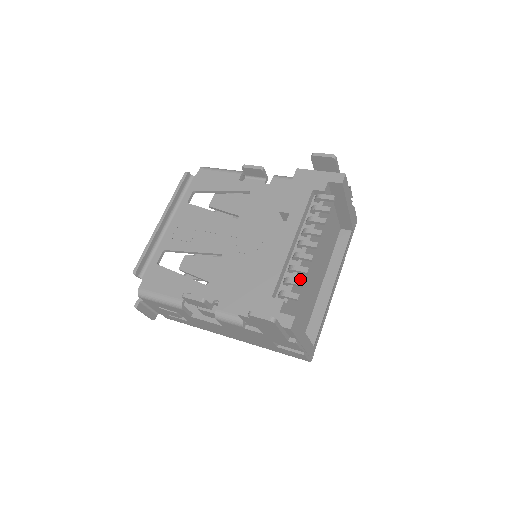
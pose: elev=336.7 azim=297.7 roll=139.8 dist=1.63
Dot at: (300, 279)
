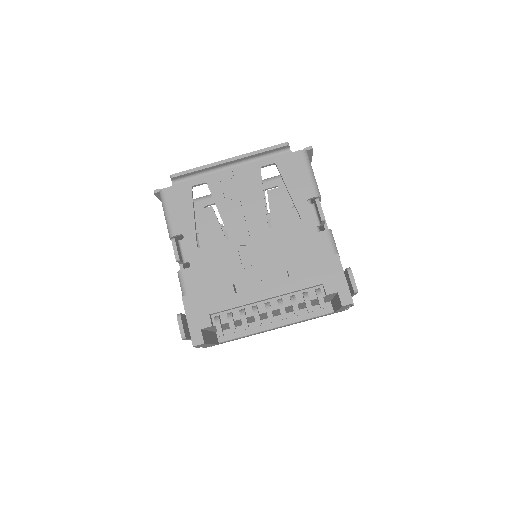
Dot at: occluded
